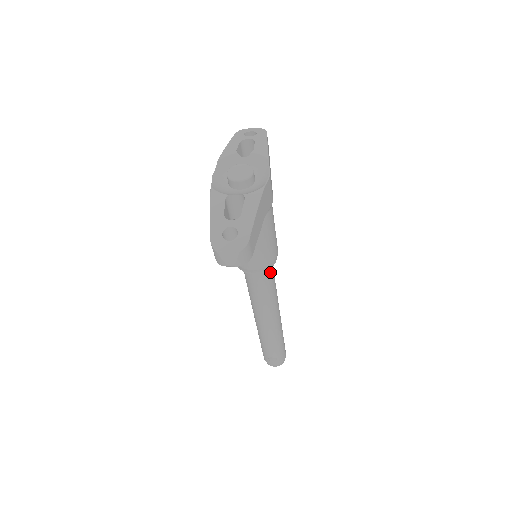
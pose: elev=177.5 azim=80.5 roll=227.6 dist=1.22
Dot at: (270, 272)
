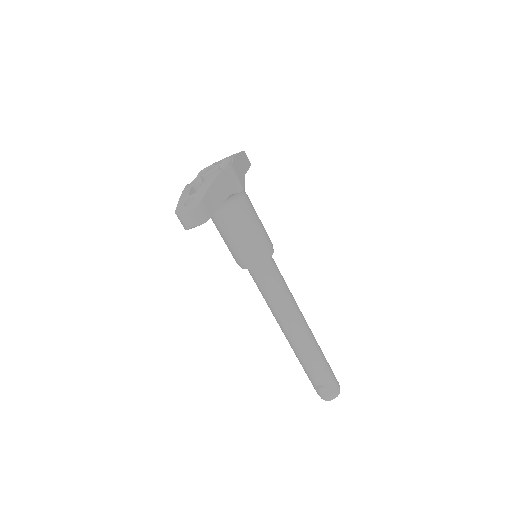
Dot at: (271, 269)
